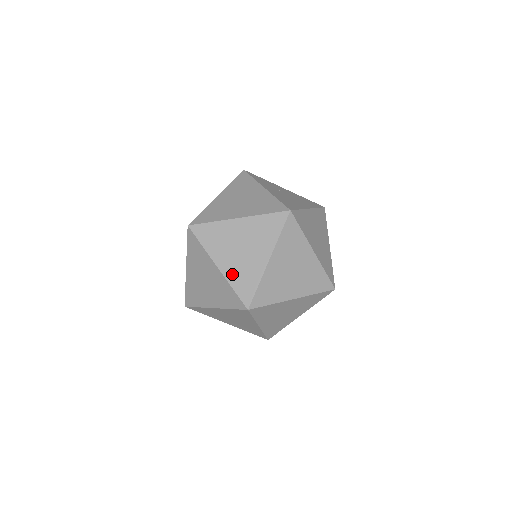
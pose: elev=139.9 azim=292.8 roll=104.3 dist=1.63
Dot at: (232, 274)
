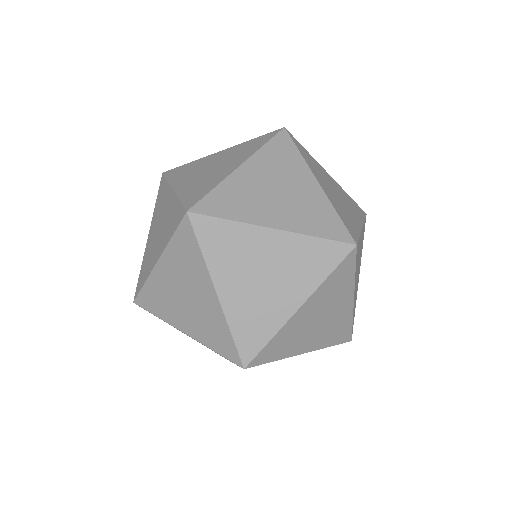
Dot at: (187, 189)
